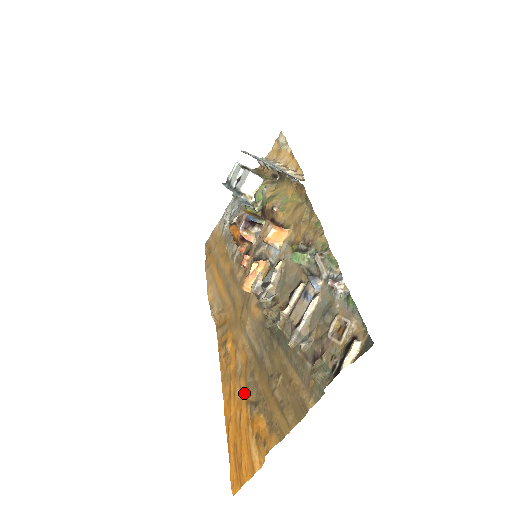
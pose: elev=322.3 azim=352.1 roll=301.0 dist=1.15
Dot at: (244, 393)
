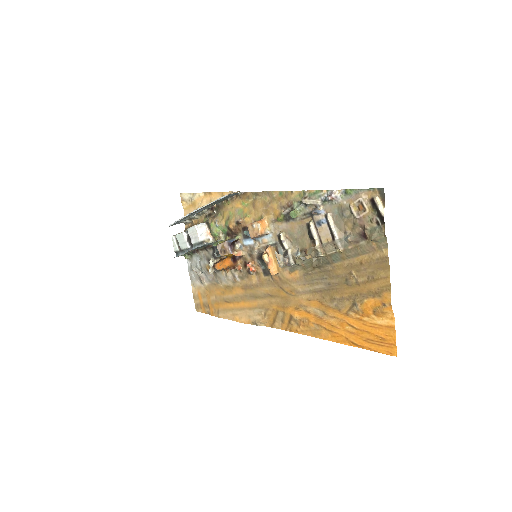
Dot at: (339, 315)
